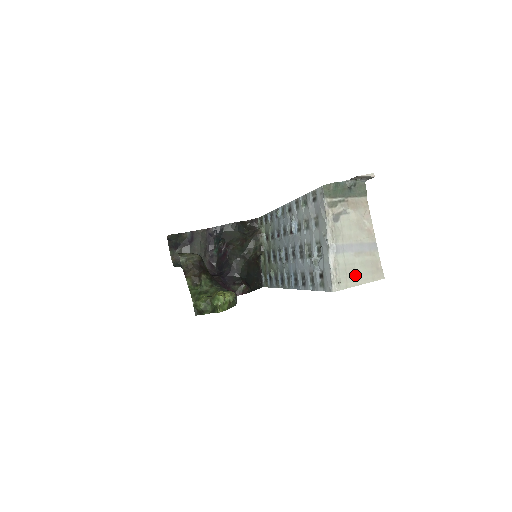
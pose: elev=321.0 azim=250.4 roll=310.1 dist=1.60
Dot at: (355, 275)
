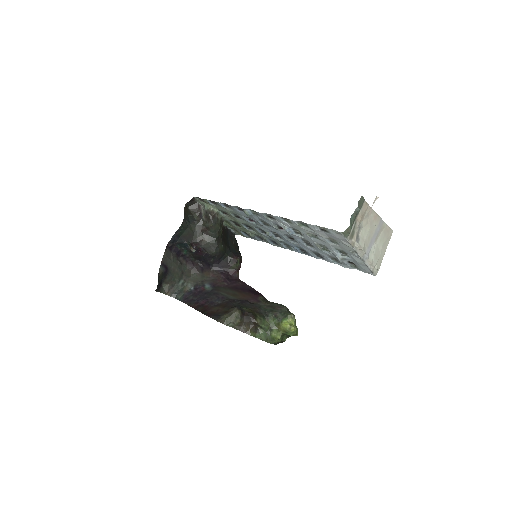
Dot at: (381, 252)
